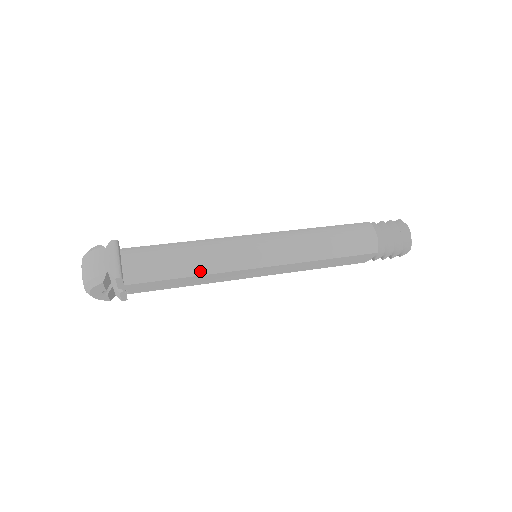
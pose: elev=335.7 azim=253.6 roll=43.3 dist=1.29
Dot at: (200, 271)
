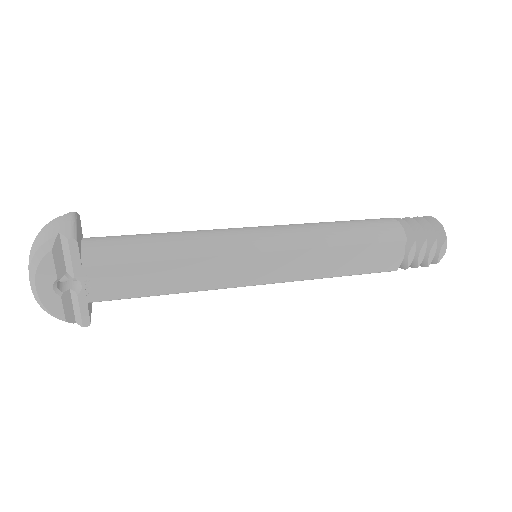
Dot at: (183, 253)
